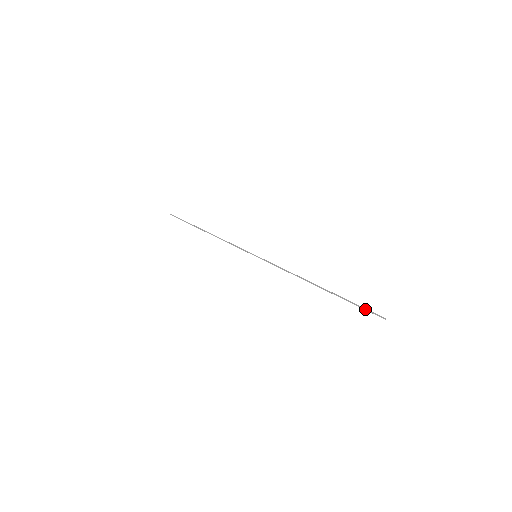
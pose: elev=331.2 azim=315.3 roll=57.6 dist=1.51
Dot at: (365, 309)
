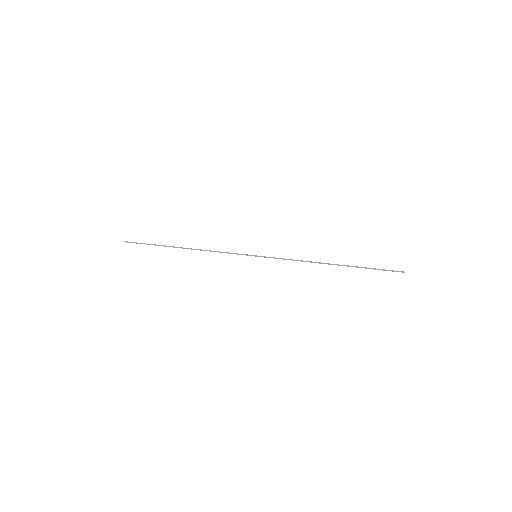
Dot at: occluded
